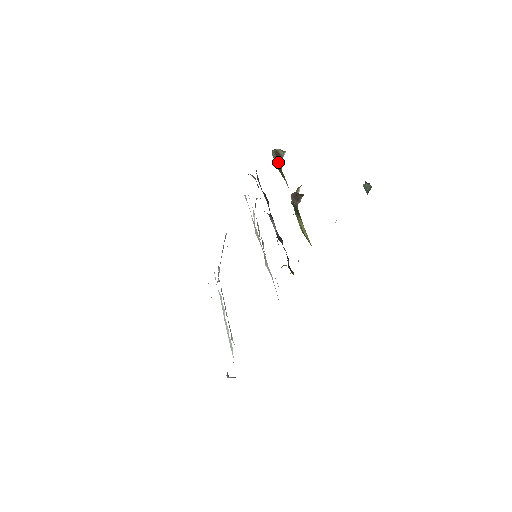
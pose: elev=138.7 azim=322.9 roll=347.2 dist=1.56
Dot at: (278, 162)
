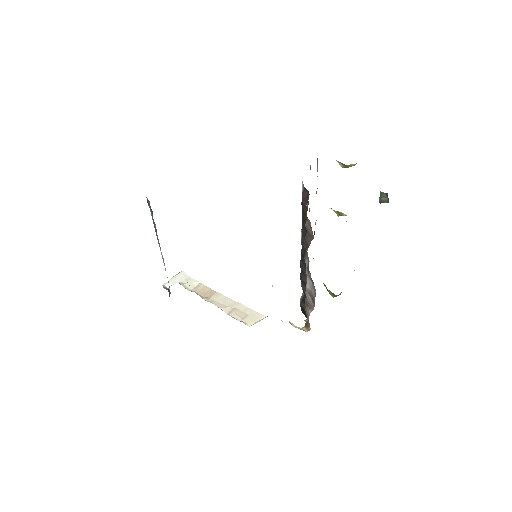
Dot at: occluded
